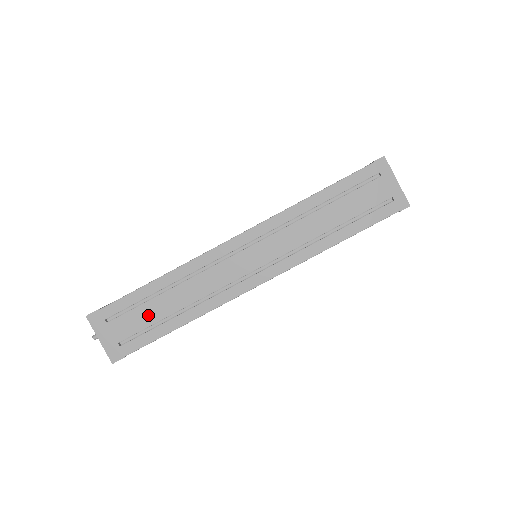
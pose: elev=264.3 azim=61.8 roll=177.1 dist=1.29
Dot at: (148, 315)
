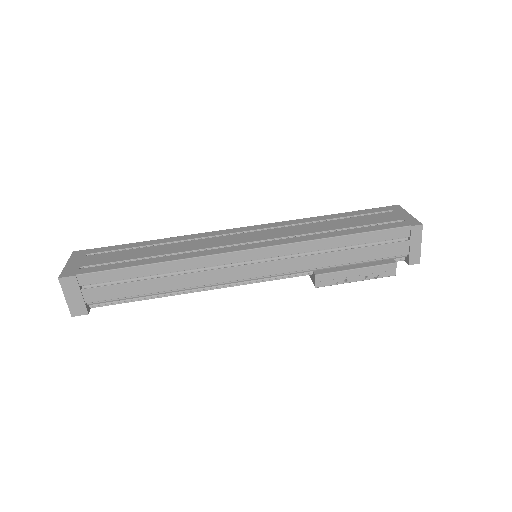
Dot at: (126, 255)
